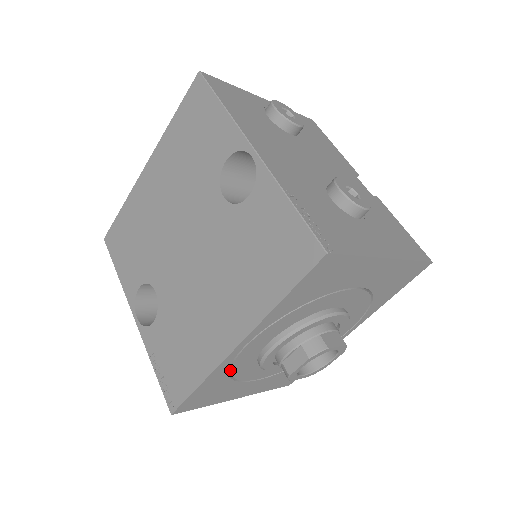
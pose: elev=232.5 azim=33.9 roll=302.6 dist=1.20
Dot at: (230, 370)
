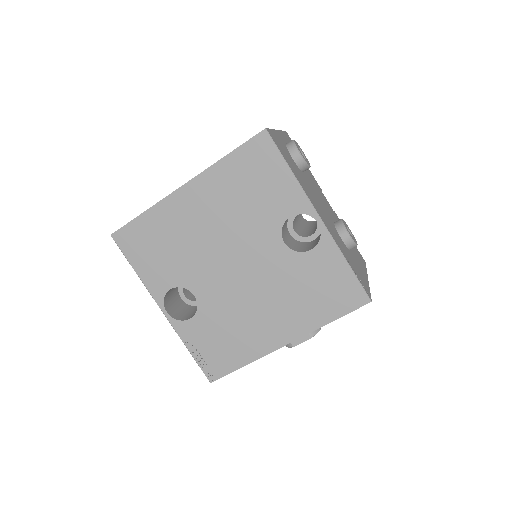
Dot at: occluded
